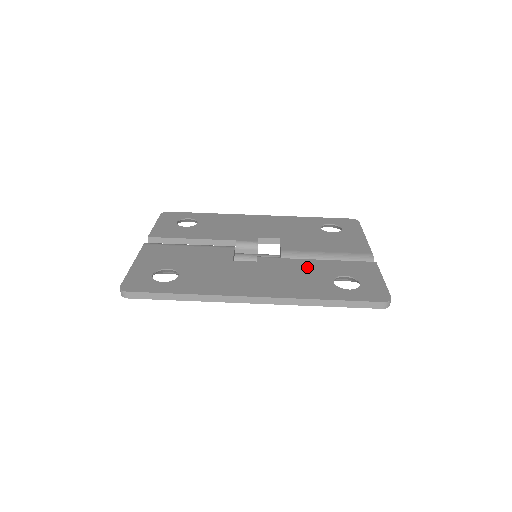
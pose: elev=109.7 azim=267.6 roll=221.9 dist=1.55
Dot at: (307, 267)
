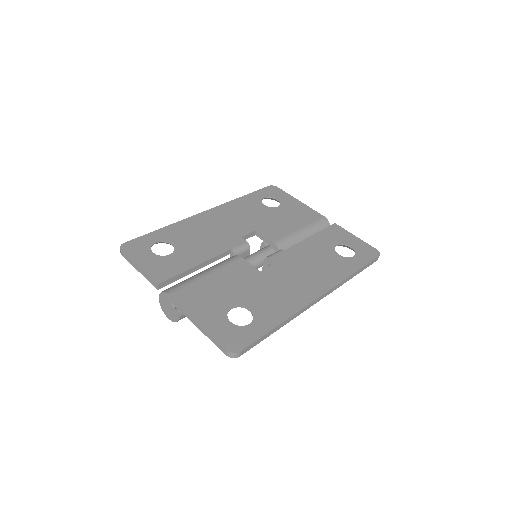
Dot at: (310, 250)
